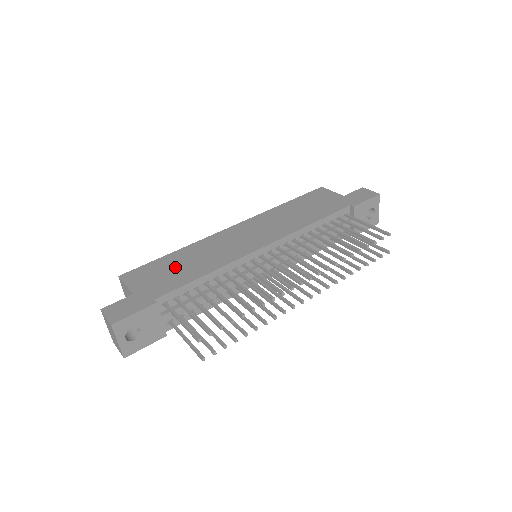
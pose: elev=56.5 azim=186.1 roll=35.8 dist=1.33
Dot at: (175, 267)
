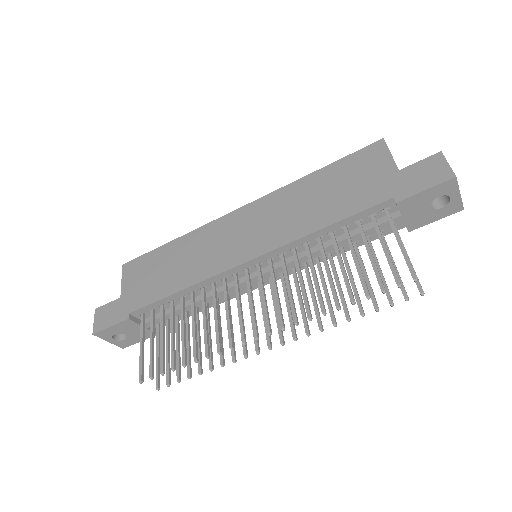
Dot at: (162, 268)
